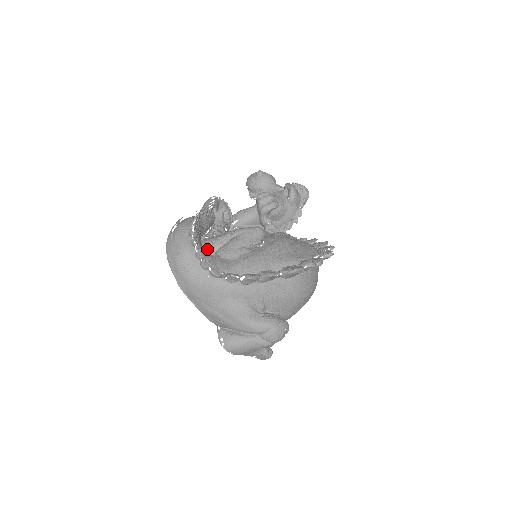
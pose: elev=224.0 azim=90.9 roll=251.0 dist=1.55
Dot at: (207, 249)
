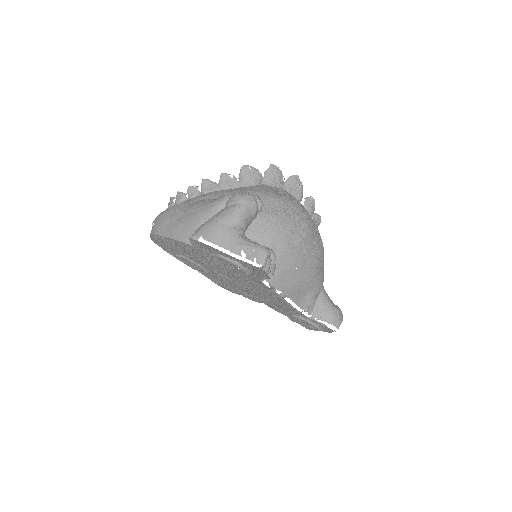
Dot at: occluded
